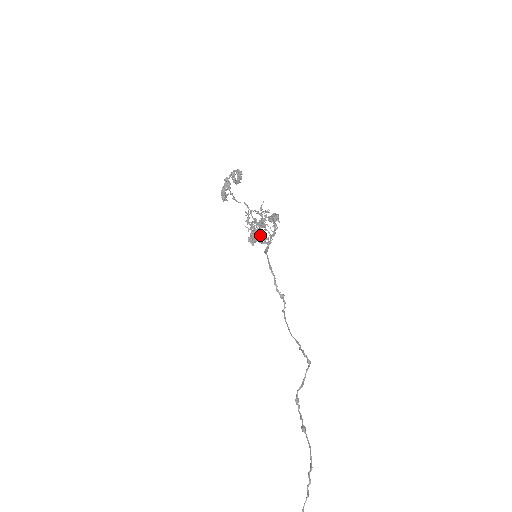
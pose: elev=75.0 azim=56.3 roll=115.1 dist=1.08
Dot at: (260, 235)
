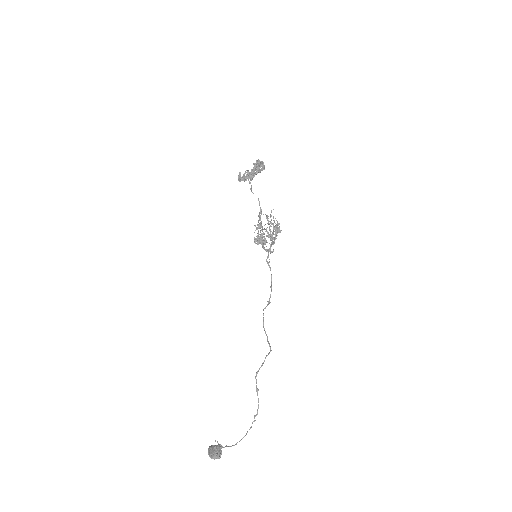
Dot at: occluded
